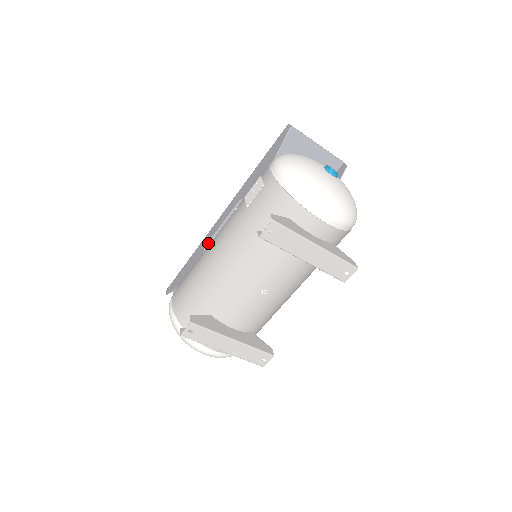
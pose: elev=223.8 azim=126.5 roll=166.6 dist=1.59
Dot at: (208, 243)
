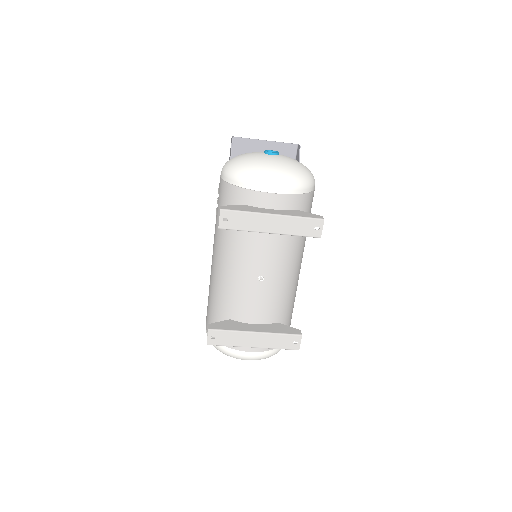
Dot at: occluded
